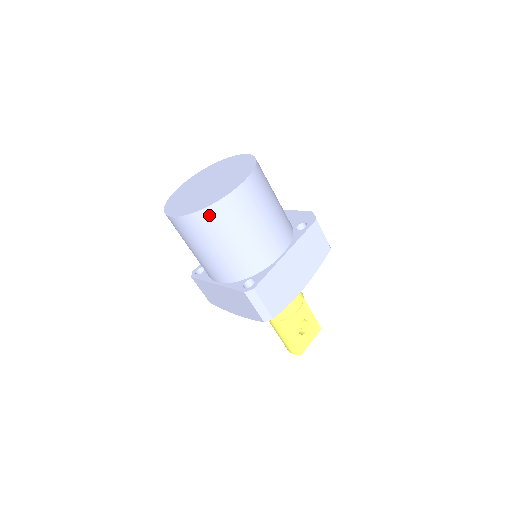
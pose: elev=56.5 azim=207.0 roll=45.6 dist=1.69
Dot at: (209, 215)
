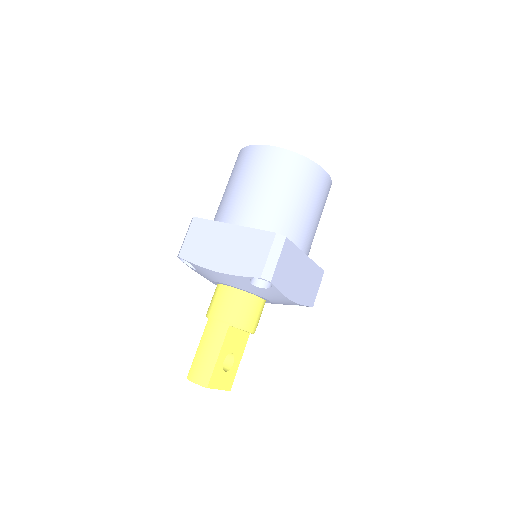
Dot at: (300, 163)
